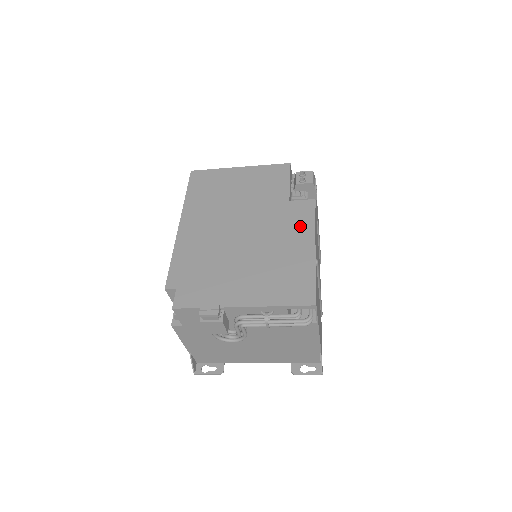
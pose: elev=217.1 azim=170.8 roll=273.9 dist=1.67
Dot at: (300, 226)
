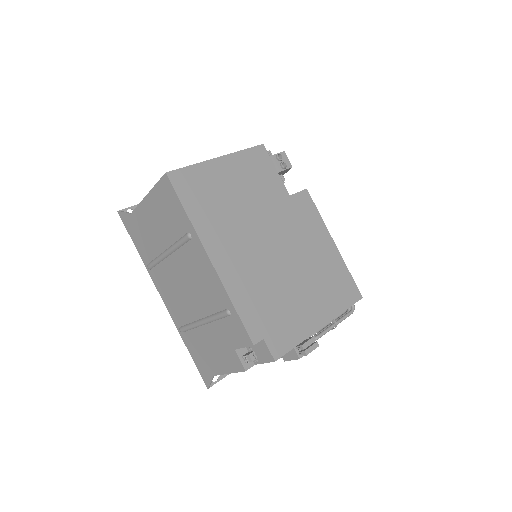
Dot at: (314, 224)
